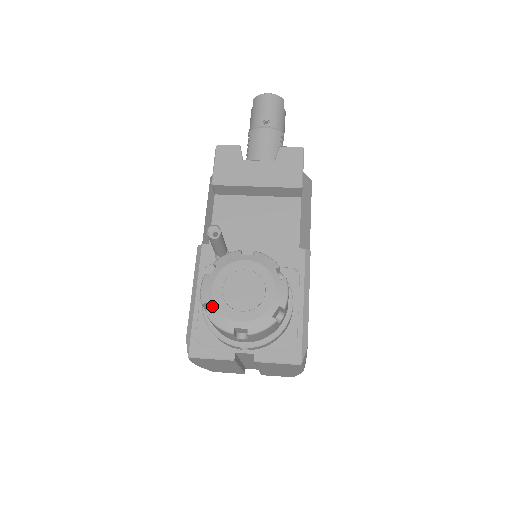
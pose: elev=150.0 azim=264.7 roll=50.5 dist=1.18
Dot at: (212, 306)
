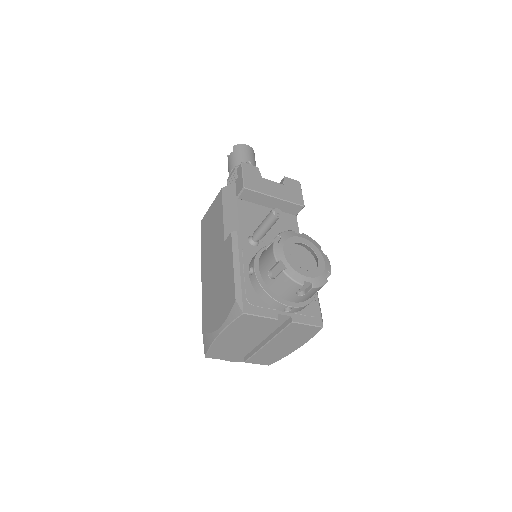
Dot at: (286, 263)
